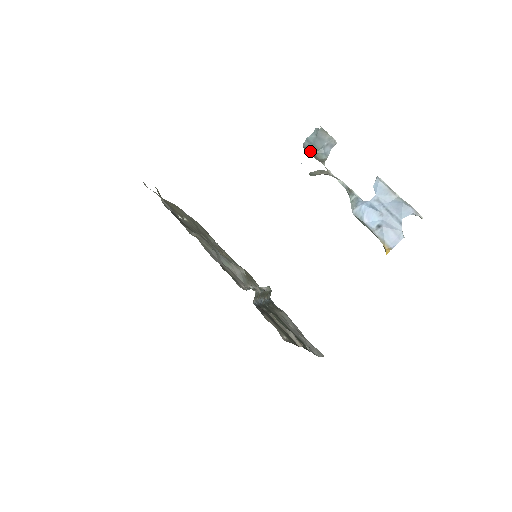
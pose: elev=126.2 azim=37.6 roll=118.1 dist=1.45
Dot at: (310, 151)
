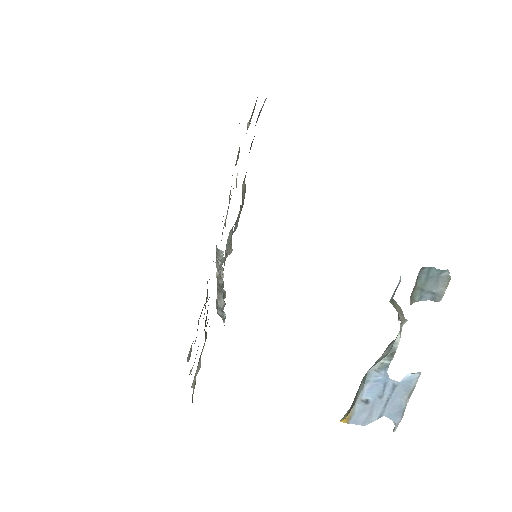
Dot at: (418, 279)
